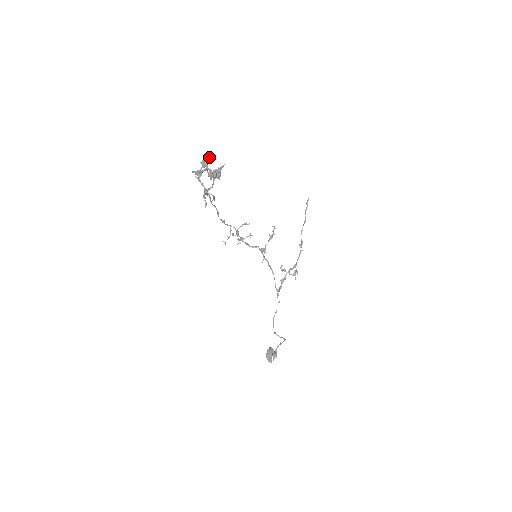
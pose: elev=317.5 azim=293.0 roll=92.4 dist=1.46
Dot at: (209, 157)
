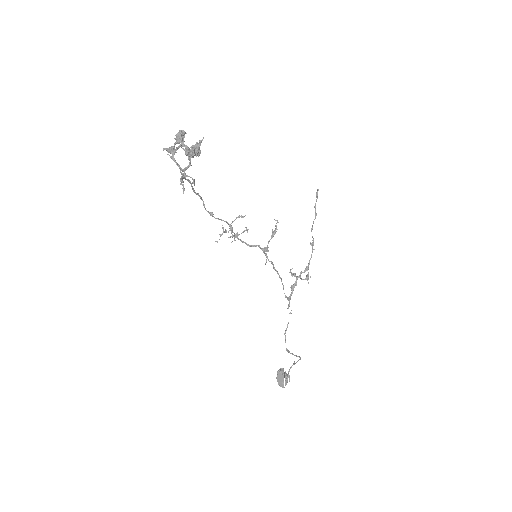
Dot at: occluded
